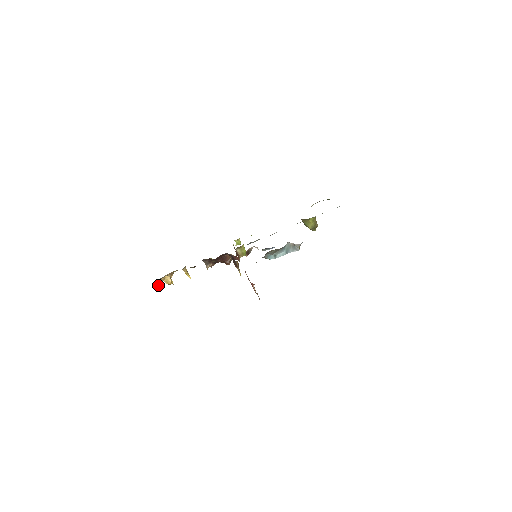
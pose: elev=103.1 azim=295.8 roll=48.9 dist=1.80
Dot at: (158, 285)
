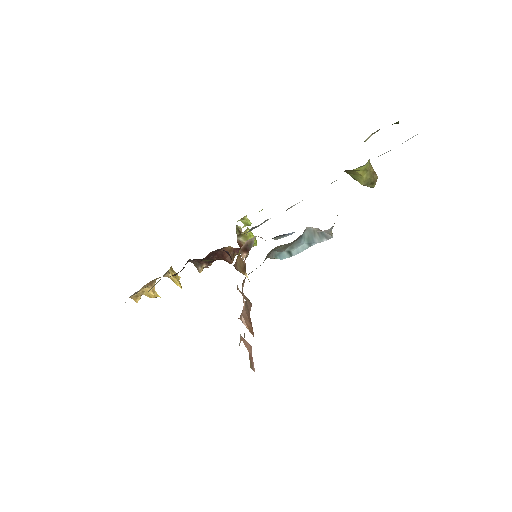
Dot at: (137, 301)
